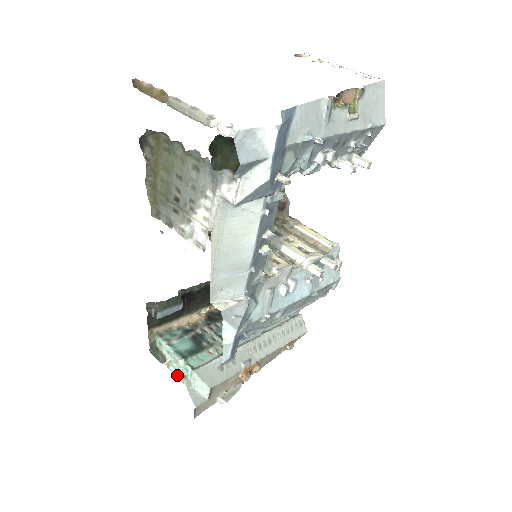
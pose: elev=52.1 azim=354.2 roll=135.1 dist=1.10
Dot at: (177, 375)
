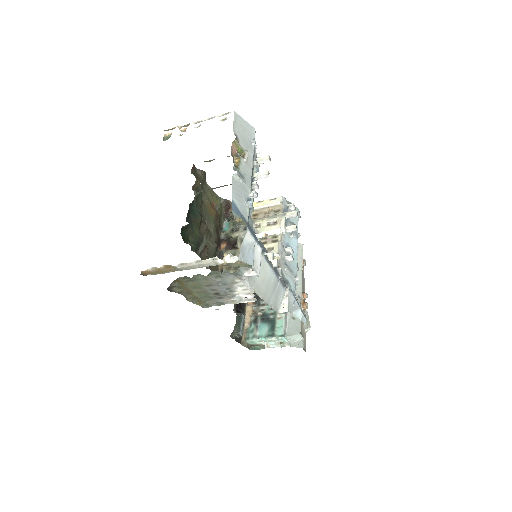
Dot at: (279, 346)
